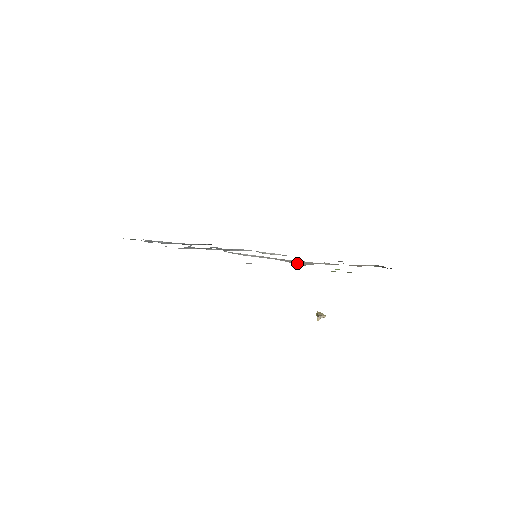
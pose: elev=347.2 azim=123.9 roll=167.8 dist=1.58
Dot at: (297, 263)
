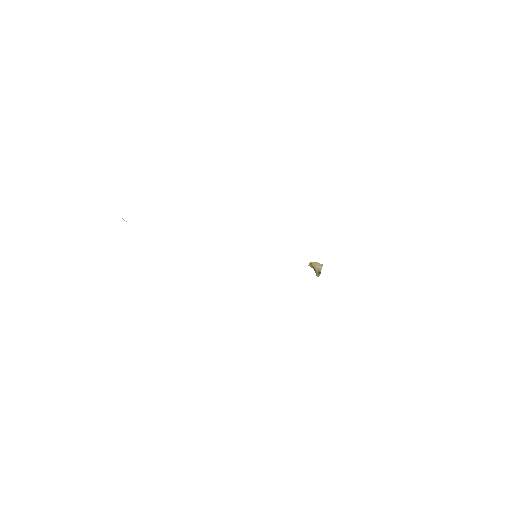
Dot at: occluded
